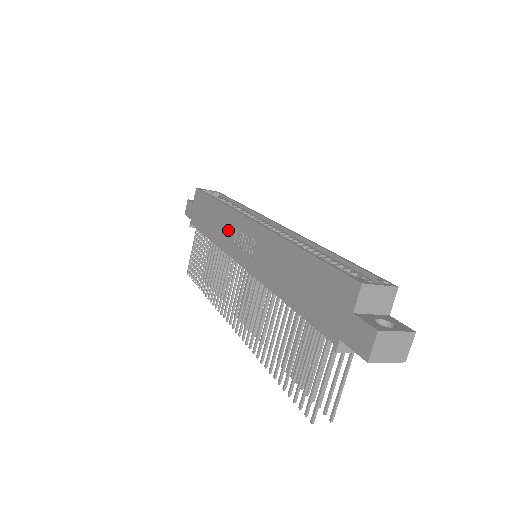
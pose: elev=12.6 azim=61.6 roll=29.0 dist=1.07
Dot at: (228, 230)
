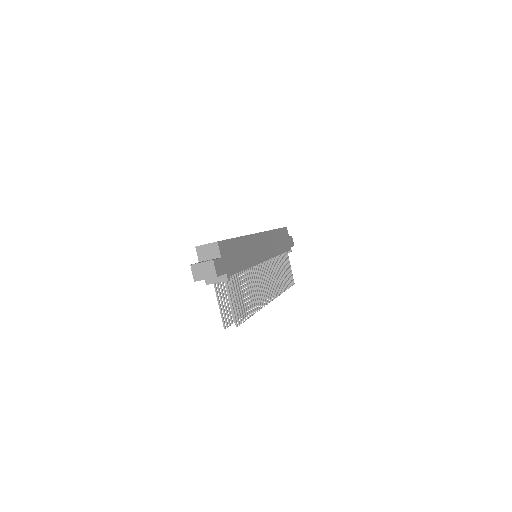
Dot at: occluded
